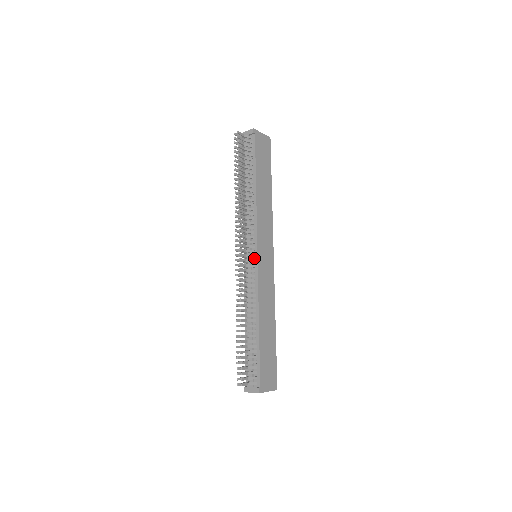
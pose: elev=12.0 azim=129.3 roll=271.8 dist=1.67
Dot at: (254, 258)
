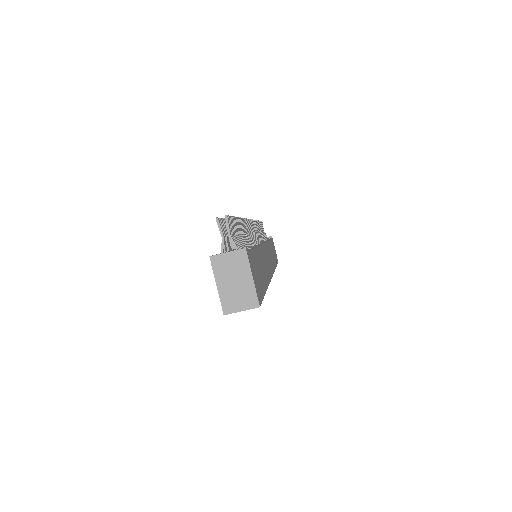
Dot at: (259, 243)
